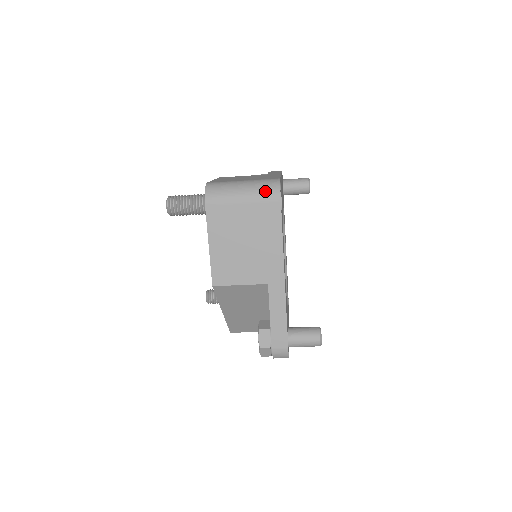
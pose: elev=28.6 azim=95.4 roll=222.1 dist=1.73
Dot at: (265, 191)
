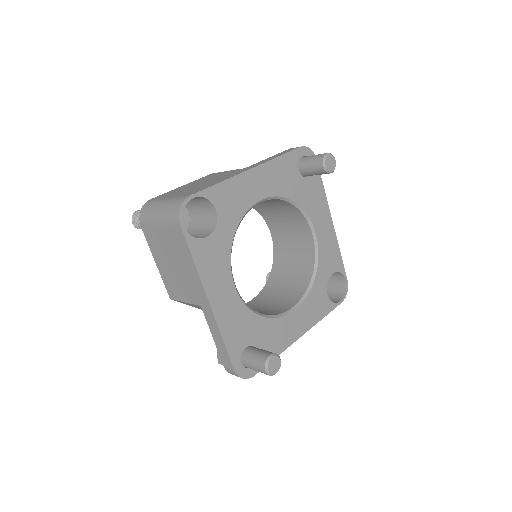
Dot at: (170, 214)
